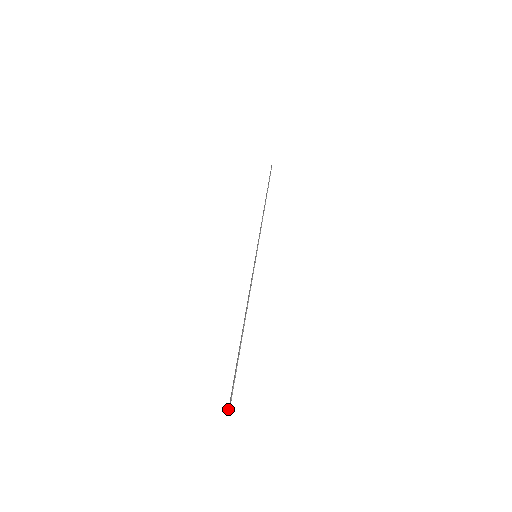
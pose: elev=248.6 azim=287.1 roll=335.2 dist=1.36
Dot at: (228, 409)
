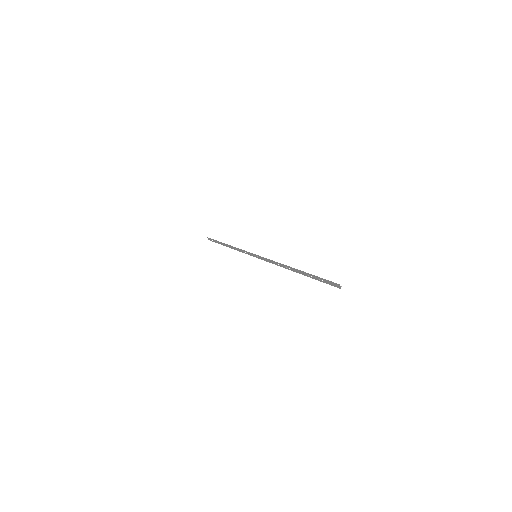
Dot at: (340, 288)
